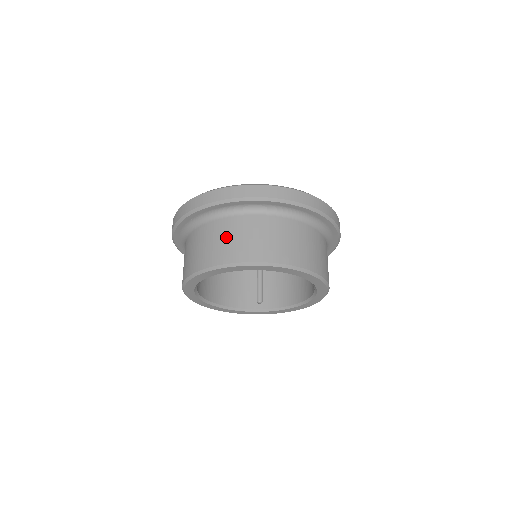
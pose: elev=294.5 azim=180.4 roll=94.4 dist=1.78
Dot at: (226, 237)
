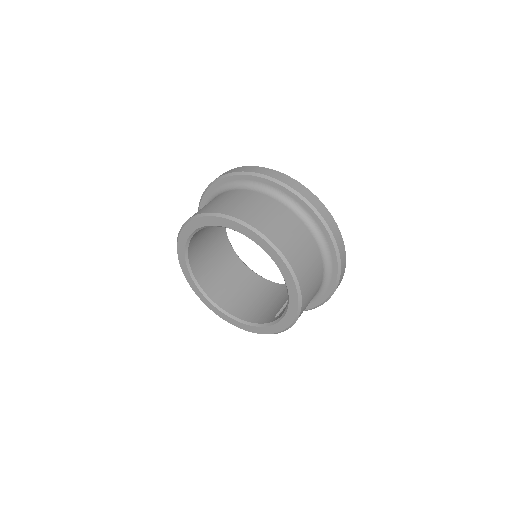
Dot at: occluded
